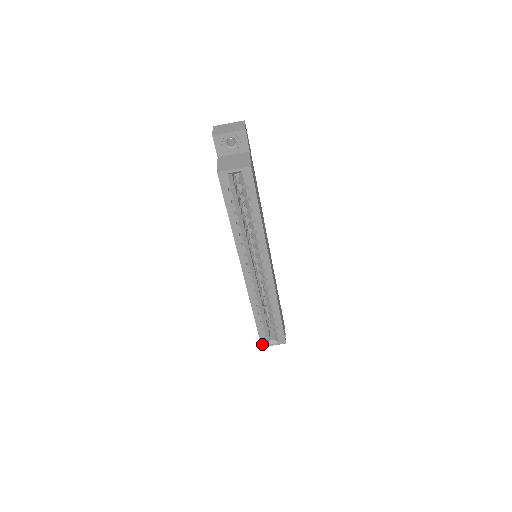
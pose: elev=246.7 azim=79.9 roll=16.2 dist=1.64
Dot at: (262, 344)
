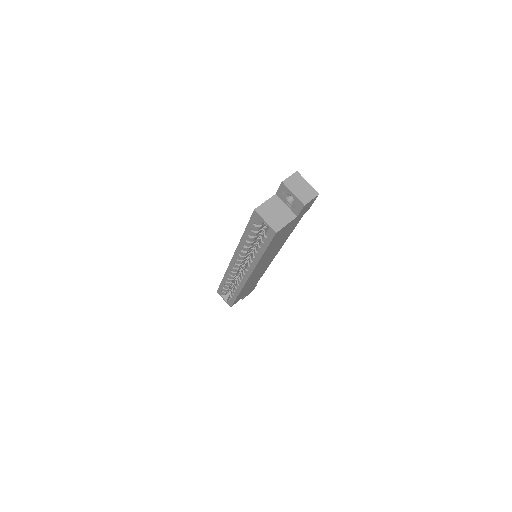
Dot at: (218, 291)
